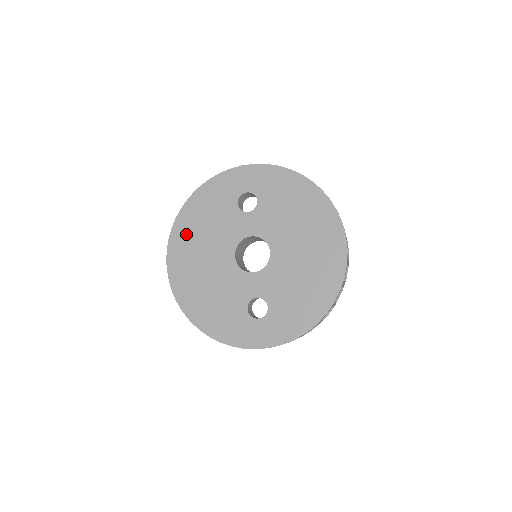
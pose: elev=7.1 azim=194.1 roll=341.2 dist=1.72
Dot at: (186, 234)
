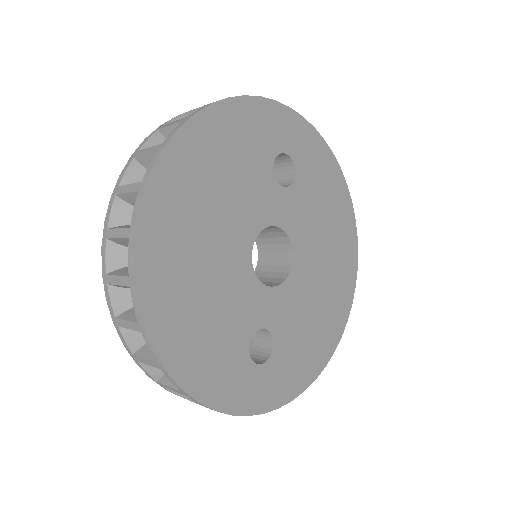
Dot at: (189, 173)
